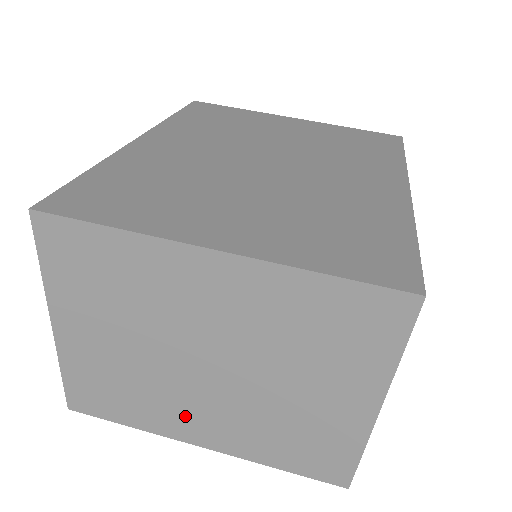
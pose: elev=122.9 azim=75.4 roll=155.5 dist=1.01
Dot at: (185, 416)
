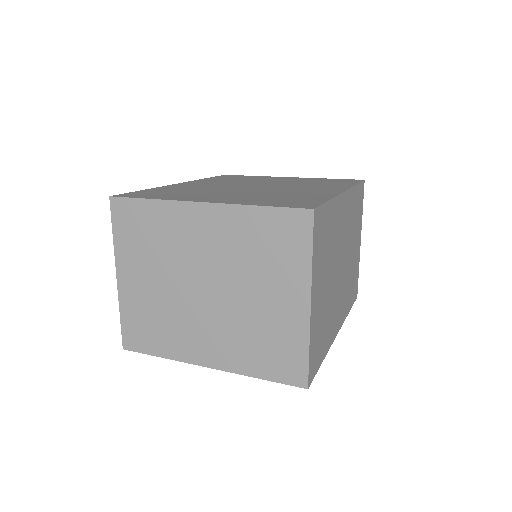
Dot at: (195, 338)
